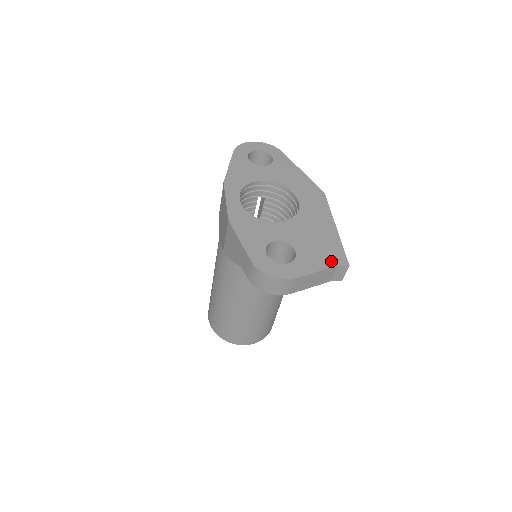
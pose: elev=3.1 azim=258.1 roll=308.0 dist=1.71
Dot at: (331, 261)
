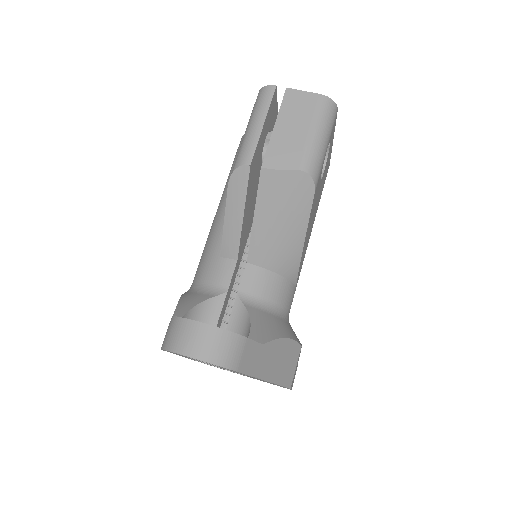
Dot at: occluded
